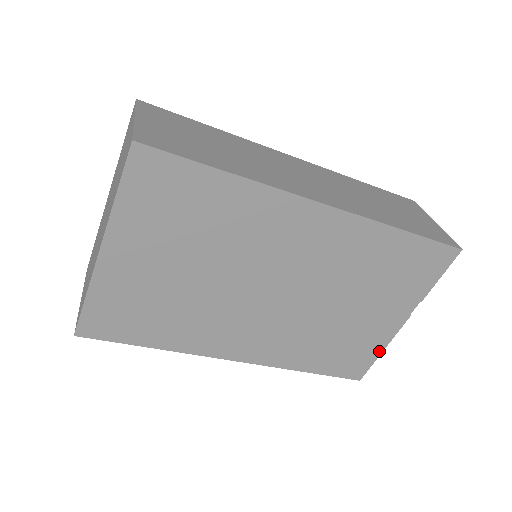
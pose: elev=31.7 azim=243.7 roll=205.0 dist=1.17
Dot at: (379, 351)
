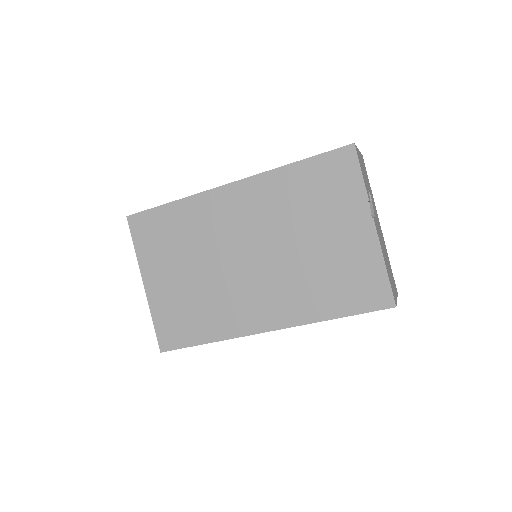
Dot at: (381, 266)
